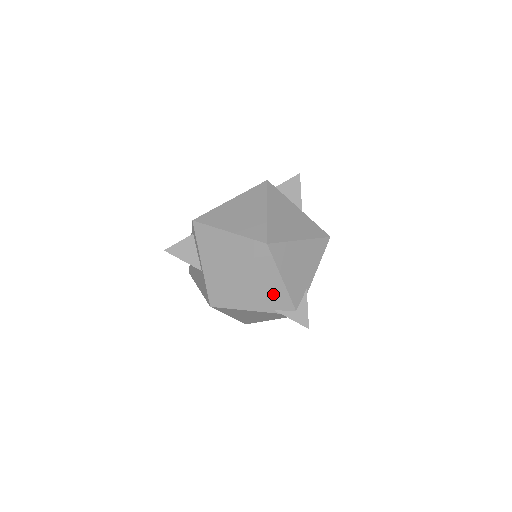
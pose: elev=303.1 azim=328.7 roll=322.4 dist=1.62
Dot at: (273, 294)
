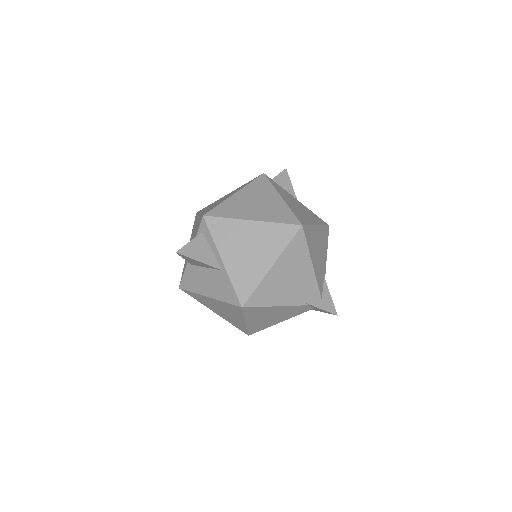
Dot at: (303, 283)
